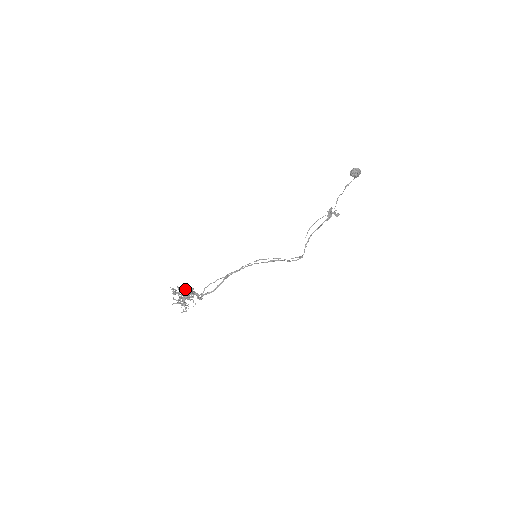
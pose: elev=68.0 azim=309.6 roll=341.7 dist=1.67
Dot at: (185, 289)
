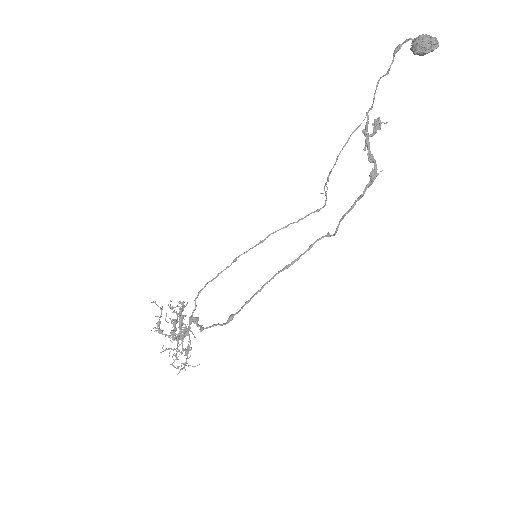
Dot at: (177, 339)
